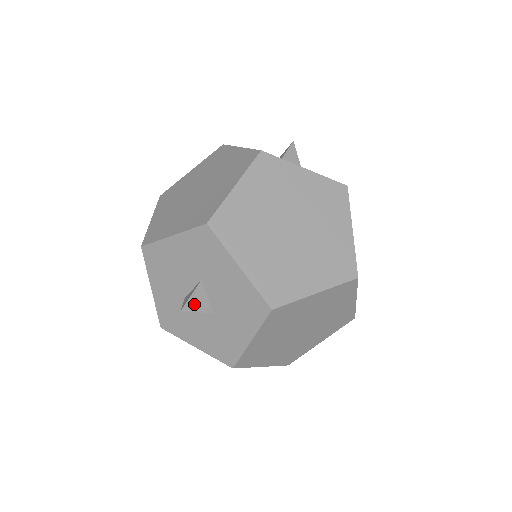
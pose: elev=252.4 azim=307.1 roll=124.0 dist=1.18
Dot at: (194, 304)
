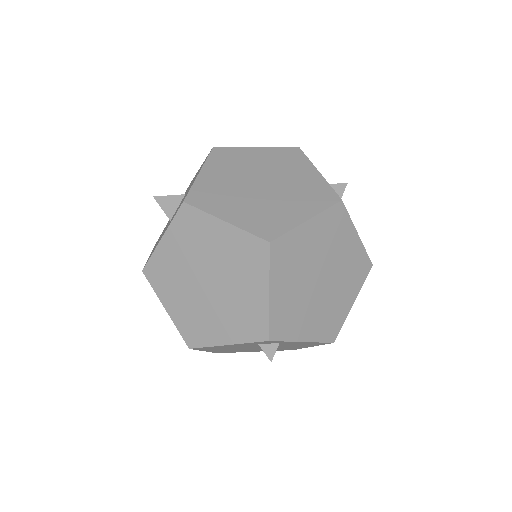
Dot at: (165, 202)
